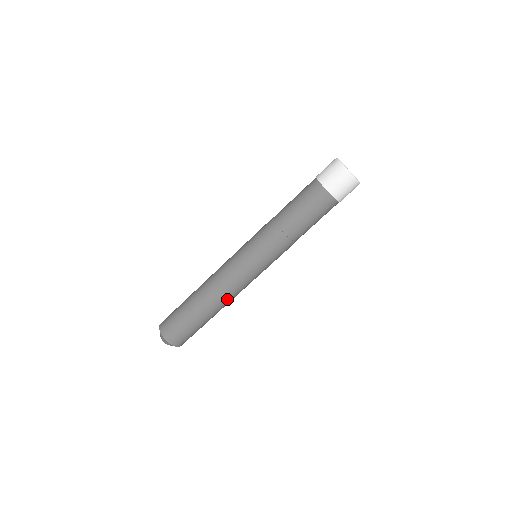
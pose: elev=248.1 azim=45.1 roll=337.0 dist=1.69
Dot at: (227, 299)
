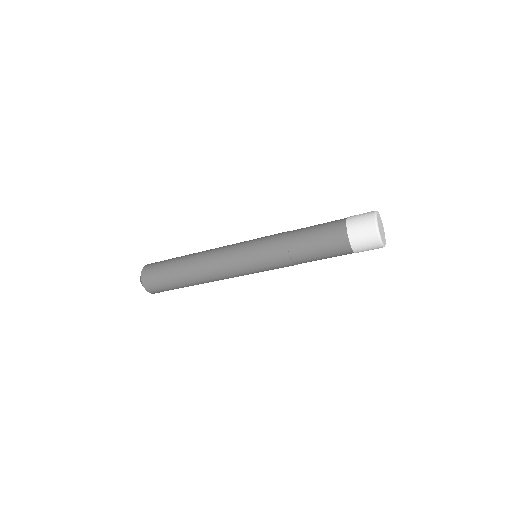
Dot at: occluded
